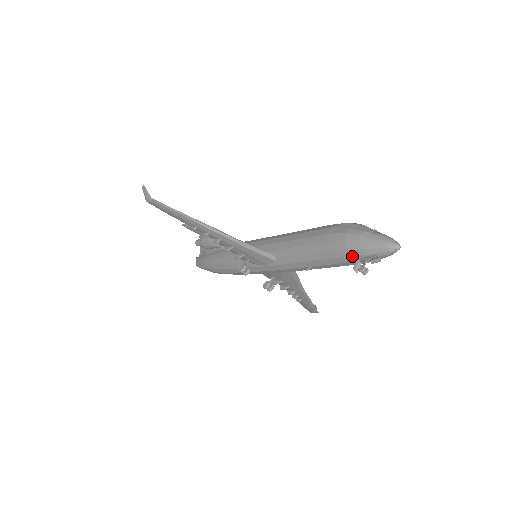
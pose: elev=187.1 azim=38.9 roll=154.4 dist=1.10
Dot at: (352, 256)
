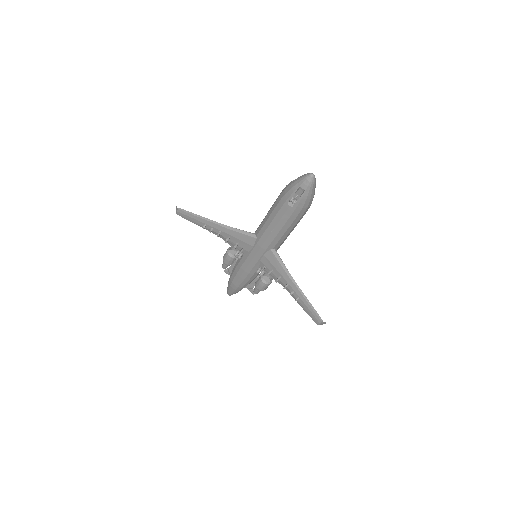
Dot at: (289, 197)
